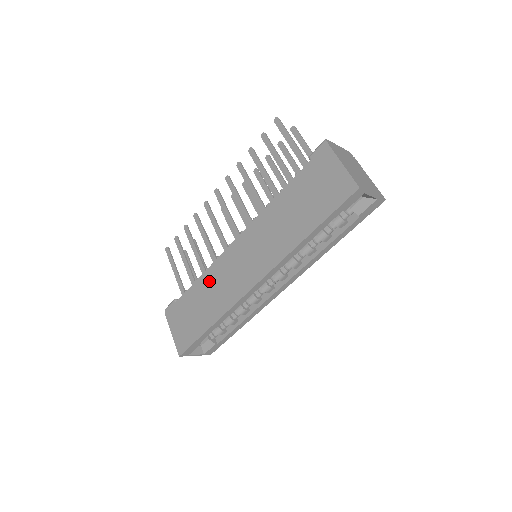
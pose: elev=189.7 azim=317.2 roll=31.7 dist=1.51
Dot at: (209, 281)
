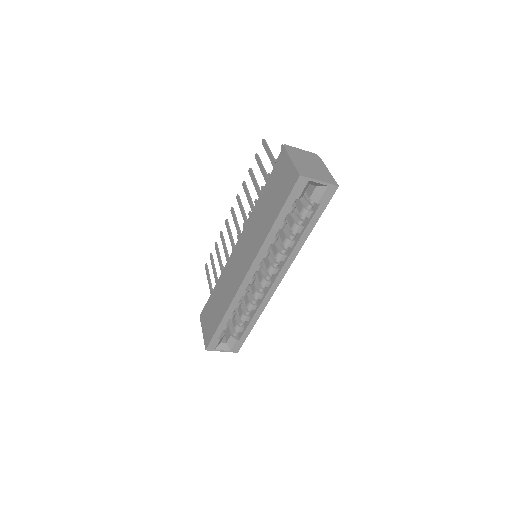
Dot at: (222, 282)
